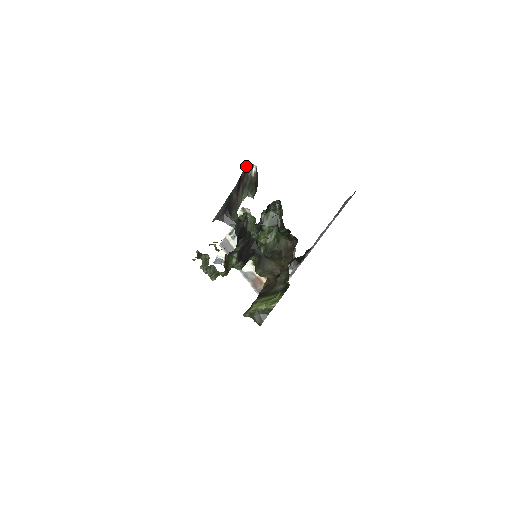
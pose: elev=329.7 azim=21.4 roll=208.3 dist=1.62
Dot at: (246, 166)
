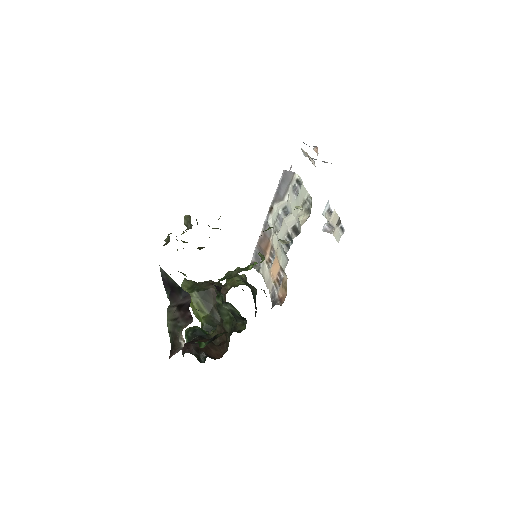
Dot at: (182, 329)
